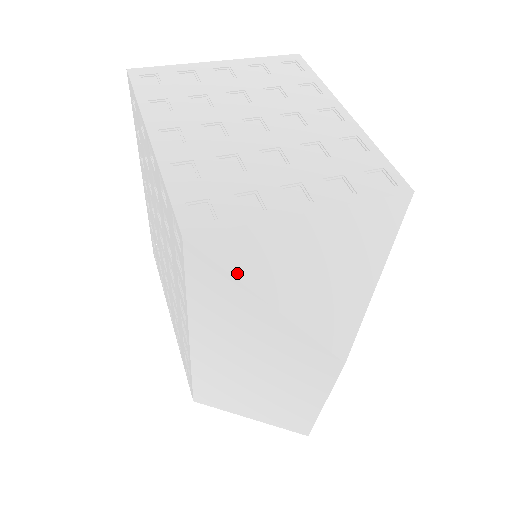
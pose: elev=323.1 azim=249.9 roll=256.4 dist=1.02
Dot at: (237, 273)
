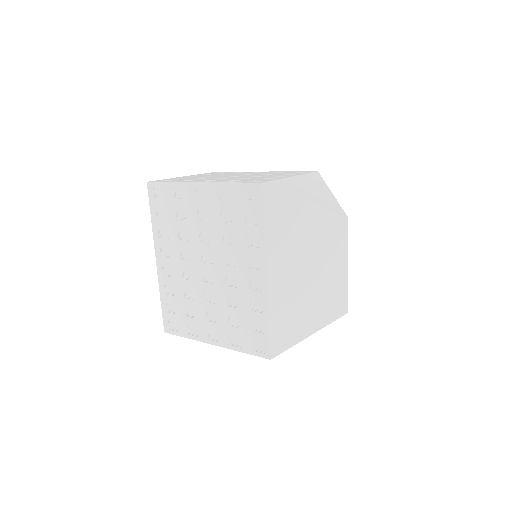
Dot at: (289, 193)
